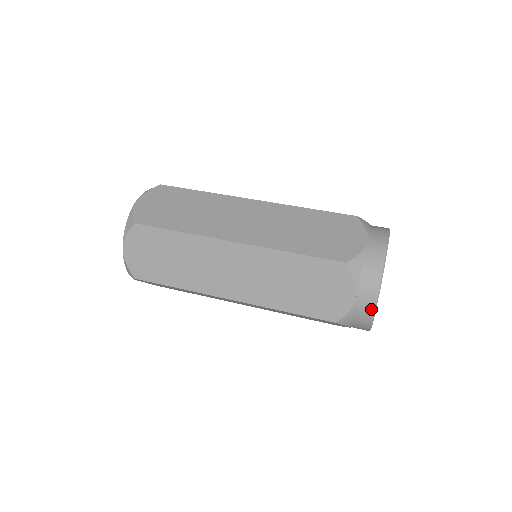
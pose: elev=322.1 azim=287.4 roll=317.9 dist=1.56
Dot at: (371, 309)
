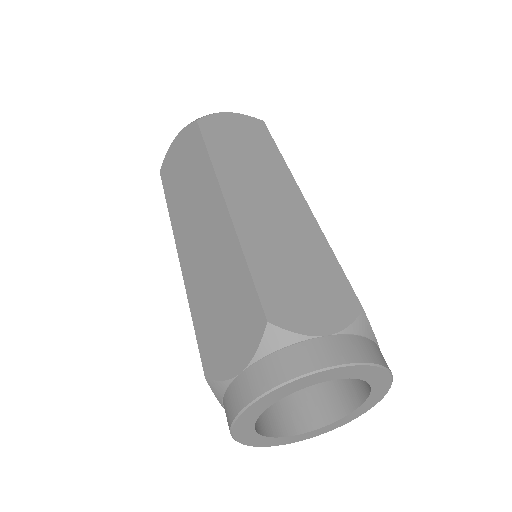
Dot at: (239, 406)
